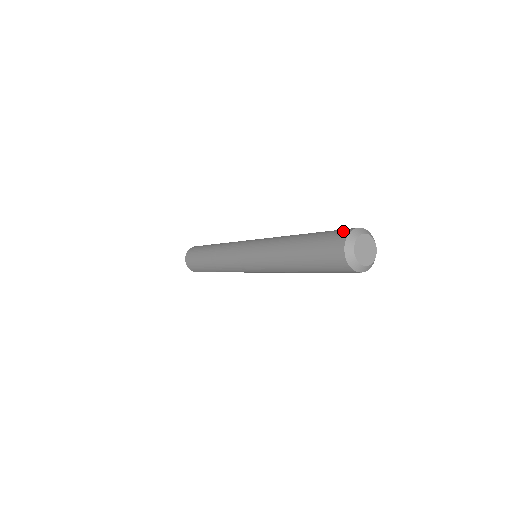
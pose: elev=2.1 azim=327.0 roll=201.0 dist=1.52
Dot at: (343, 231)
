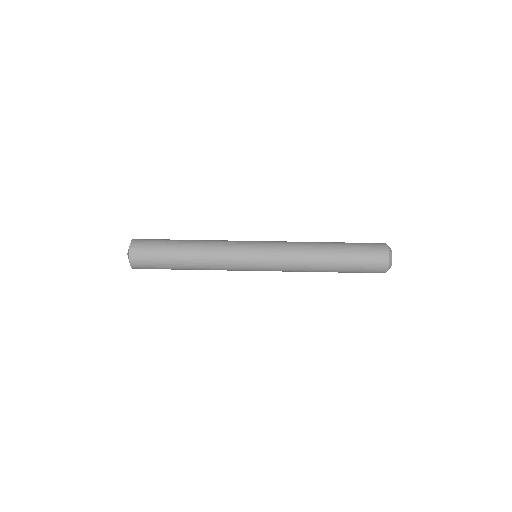
Dot at: (380, 247)
